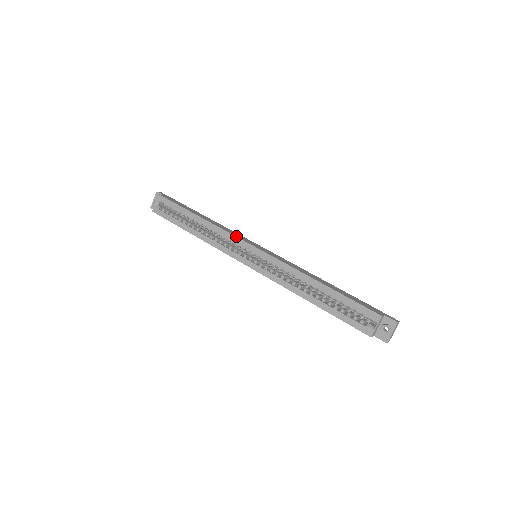
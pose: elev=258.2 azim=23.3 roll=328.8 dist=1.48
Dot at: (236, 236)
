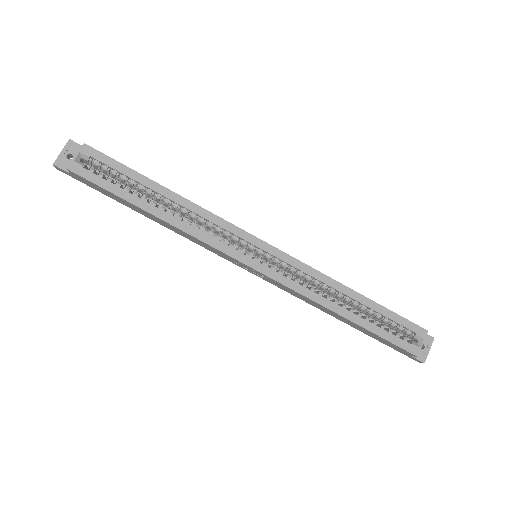
Dot at: occluded
